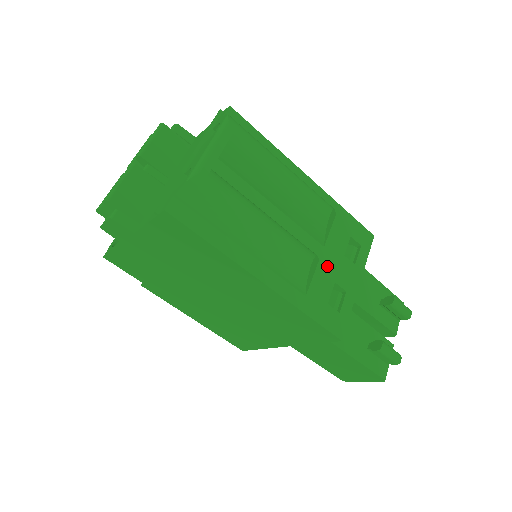
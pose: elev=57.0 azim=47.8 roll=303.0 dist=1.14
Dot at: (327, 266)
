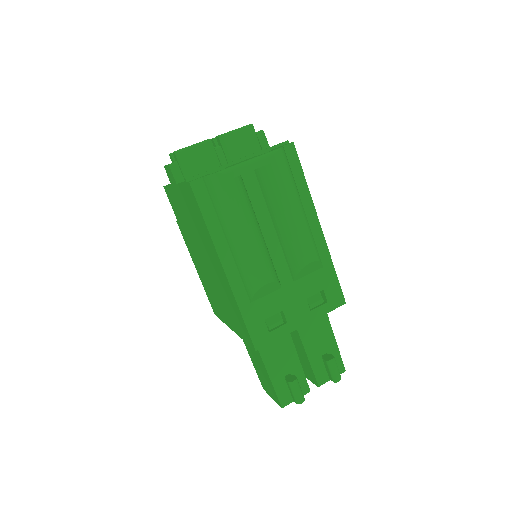
Dot at: (285, 296)
